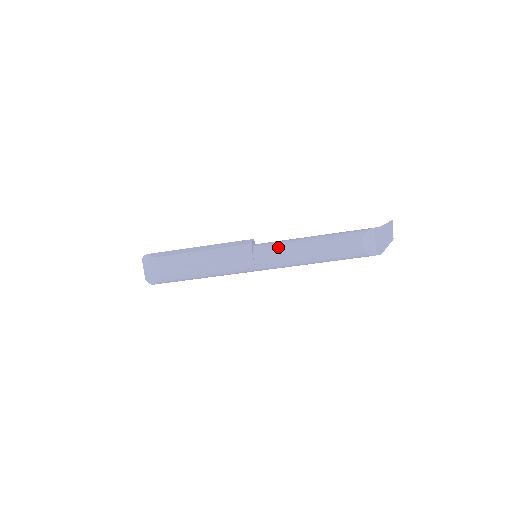
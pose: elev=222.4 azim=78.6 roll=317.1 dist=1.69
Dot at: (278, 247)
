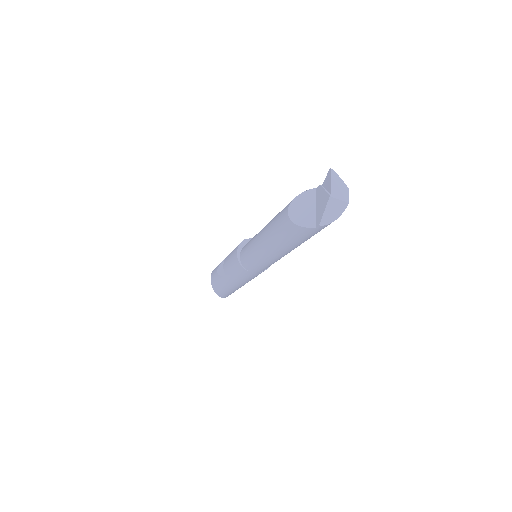
Dot at: (252, 238)
